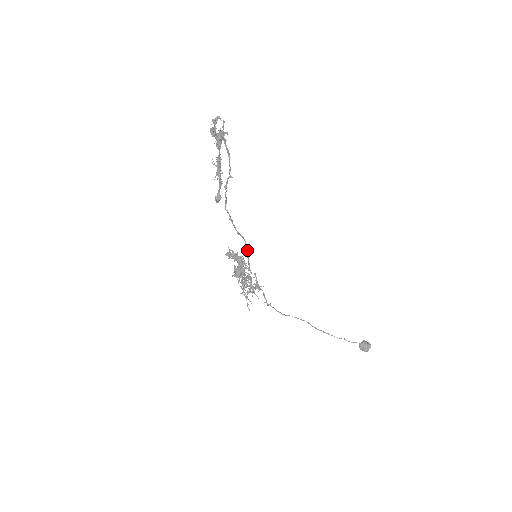
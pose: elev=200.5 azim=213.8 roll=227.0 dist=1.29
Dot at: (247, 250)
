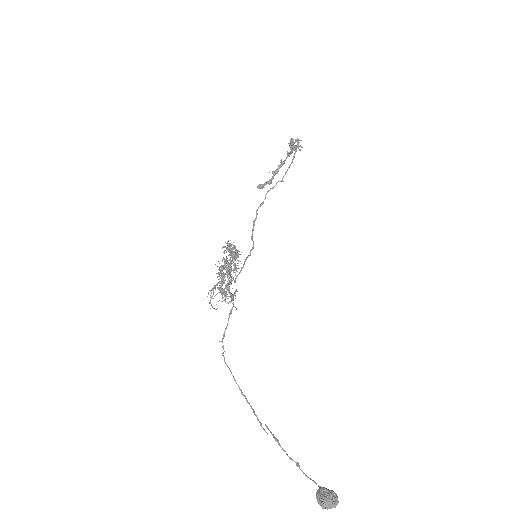
Dot at: (249, 255)
